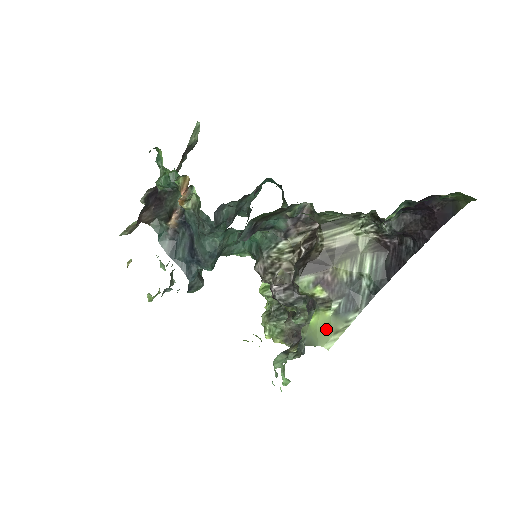
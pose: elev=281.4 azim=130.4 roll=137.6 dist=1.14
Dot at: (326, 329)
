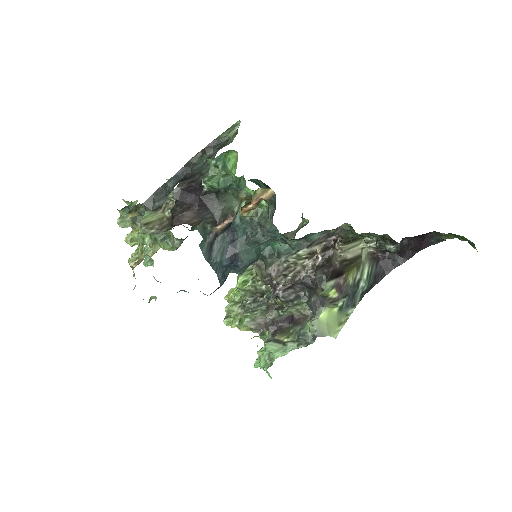
Dot at: (333, 322)
